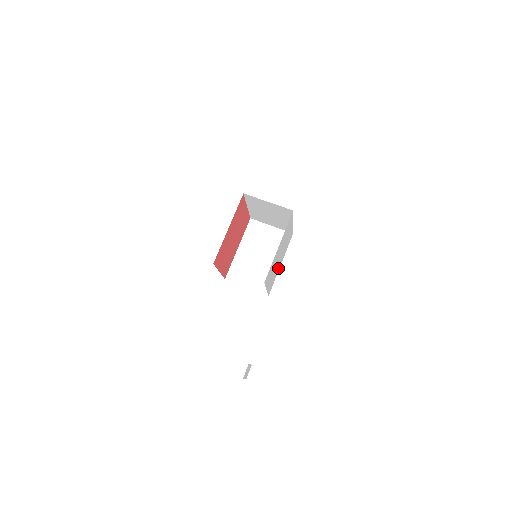
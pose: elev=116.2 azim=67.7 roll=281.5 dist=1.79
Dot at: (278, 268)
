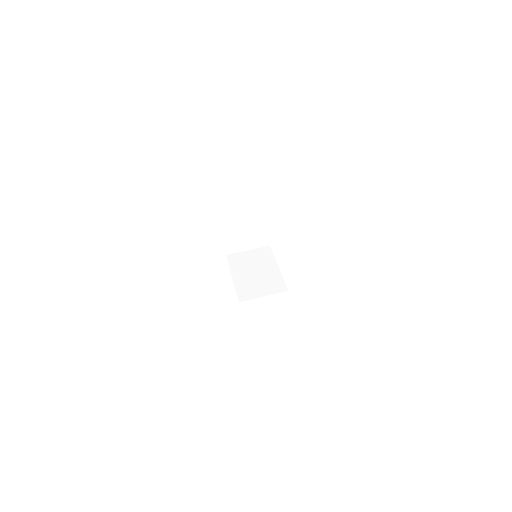
Dot at: occluded
